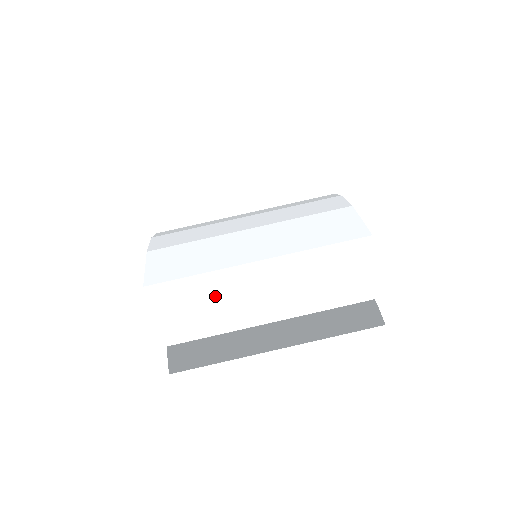
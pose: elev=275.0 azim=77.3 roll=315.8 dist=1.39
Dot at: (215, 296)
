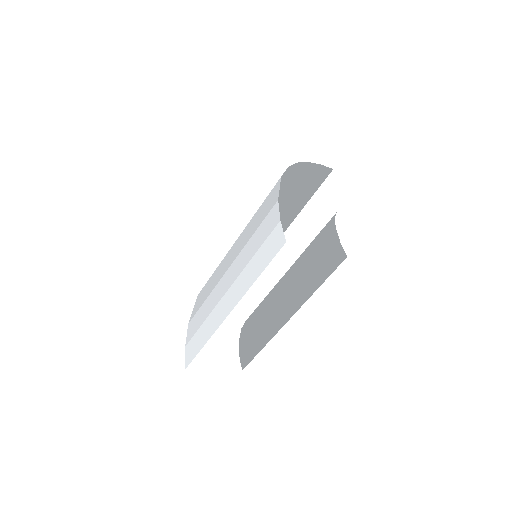
Dot at: (209, 311)
